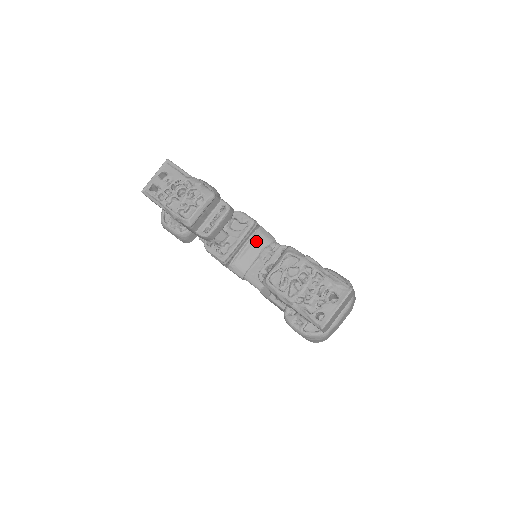
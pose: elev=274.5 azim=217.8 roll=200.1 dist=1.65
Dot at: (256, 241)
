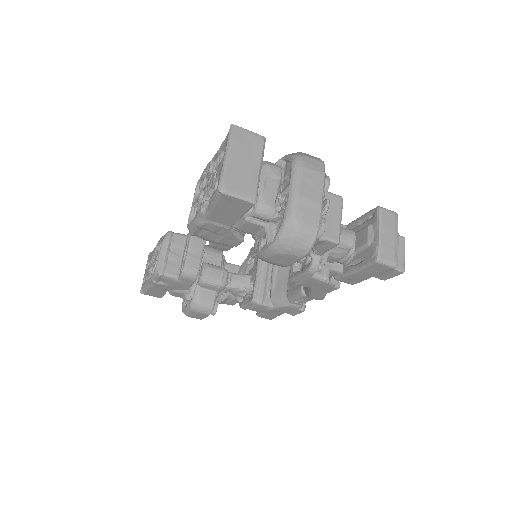
Dot at: occluded
